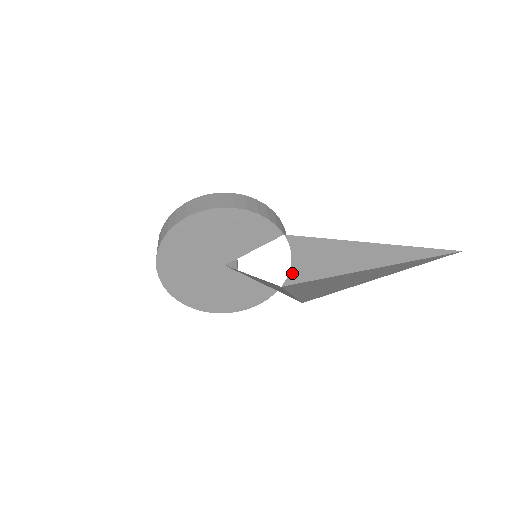
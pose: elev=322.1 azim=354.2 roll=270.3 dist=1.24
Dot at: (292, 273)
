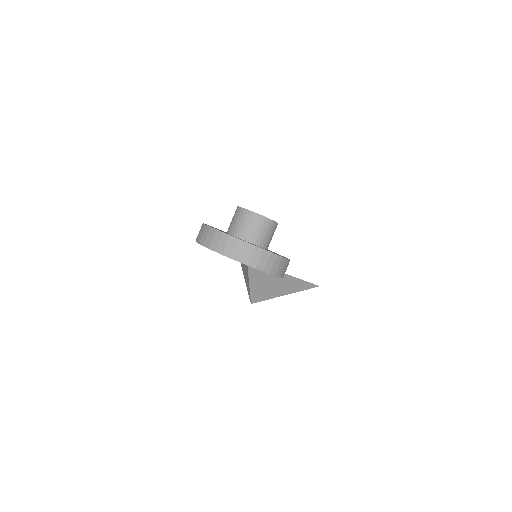
Dot at: occluded
